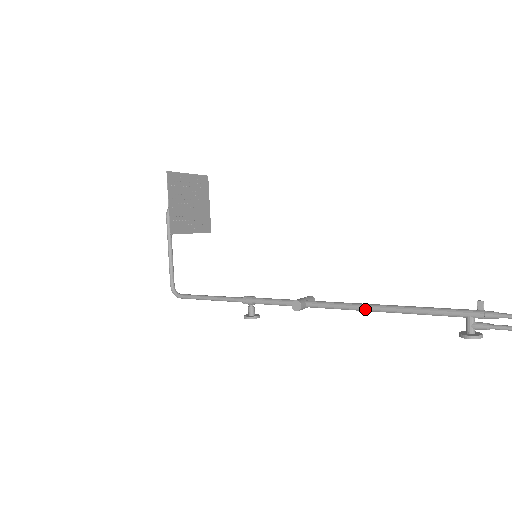
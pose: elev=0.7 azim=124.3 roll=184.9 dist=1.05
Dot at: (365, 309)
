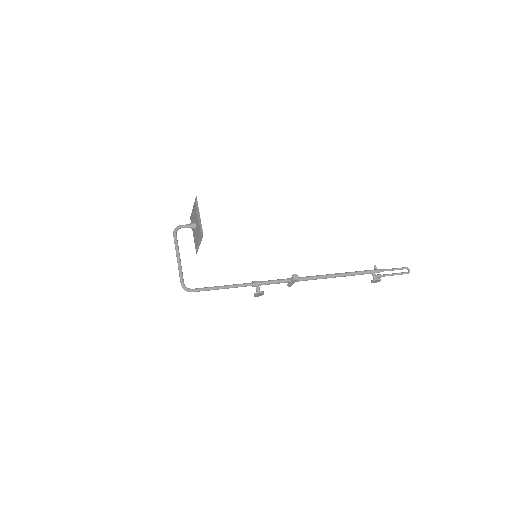
Dot at: (330, 276)
